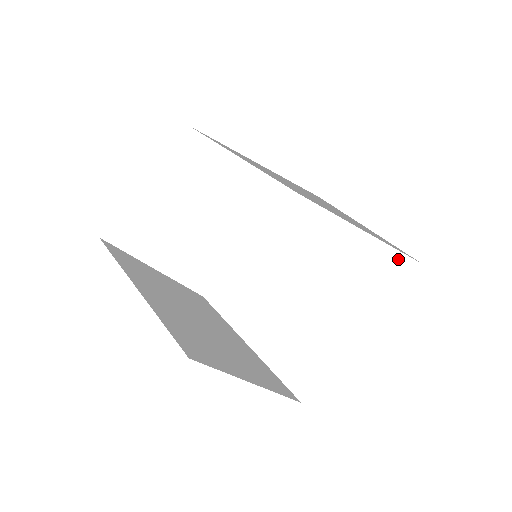
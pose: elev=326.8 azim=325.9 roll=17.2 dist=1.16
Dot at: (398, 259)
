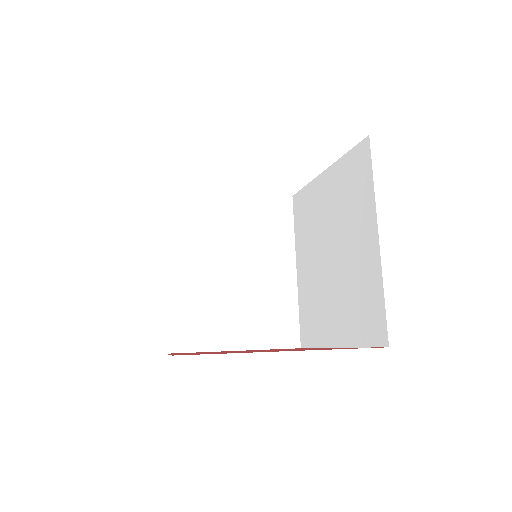
Dot at: (380, 319)
